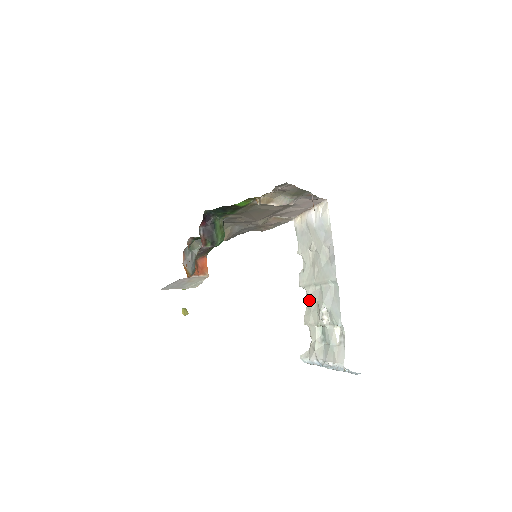
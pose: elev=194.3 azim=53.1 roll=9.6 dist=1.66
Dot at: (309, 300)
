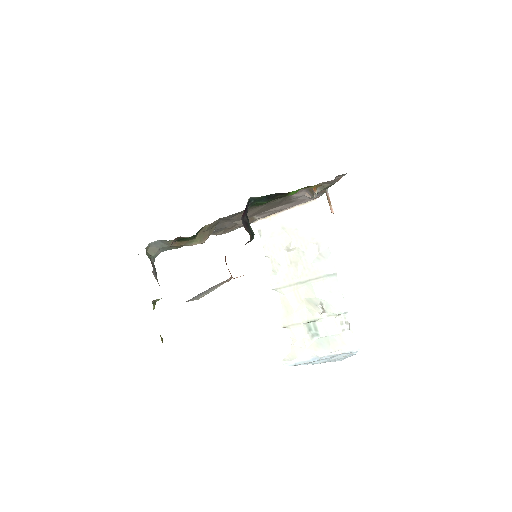
Dot at: (289, 300)
